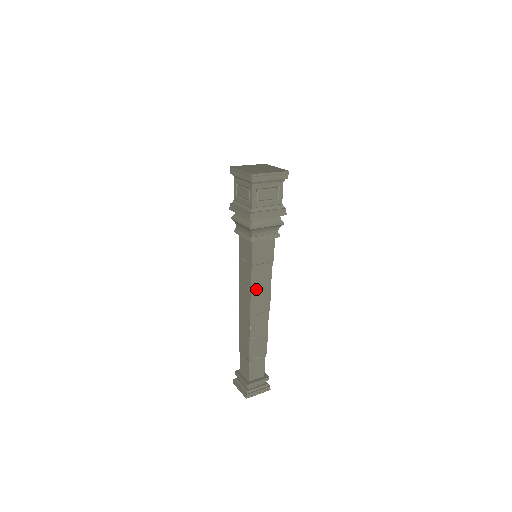
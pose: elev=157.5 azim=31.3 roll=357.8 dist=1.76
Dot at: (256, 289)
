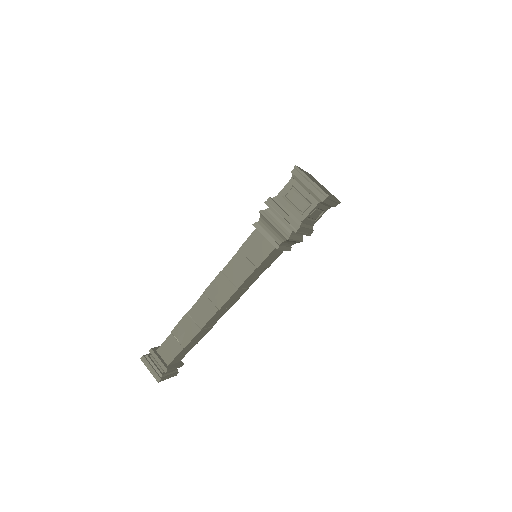
Dot at: (226, 275)
